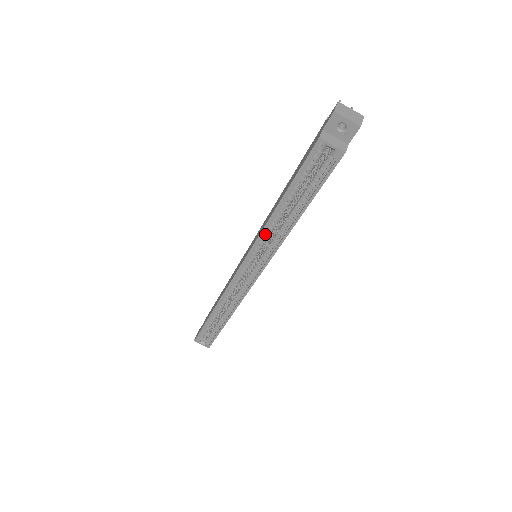
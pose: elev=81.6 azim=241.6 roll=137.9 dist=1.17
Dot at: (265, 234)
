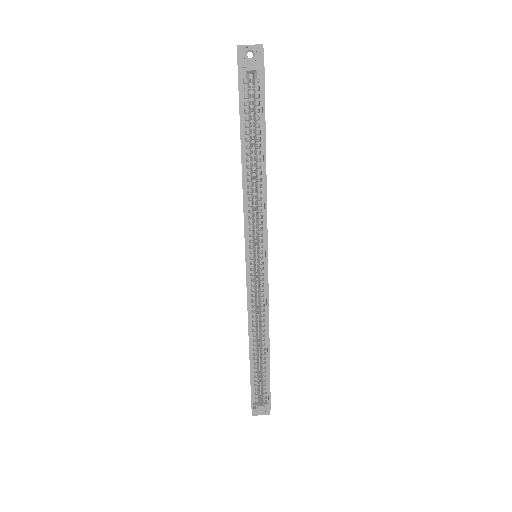
Dot at: (248, 206)
